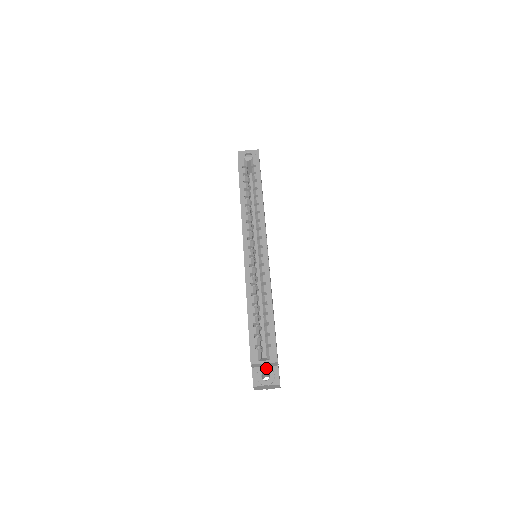
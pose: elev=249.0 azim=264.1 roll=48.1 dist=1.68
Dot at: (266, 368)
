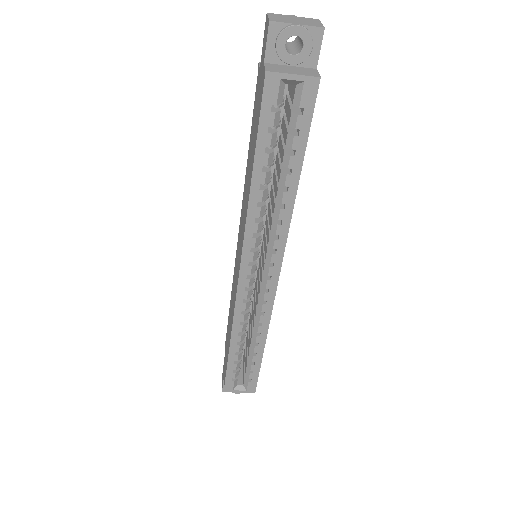
Dot at: occluded
